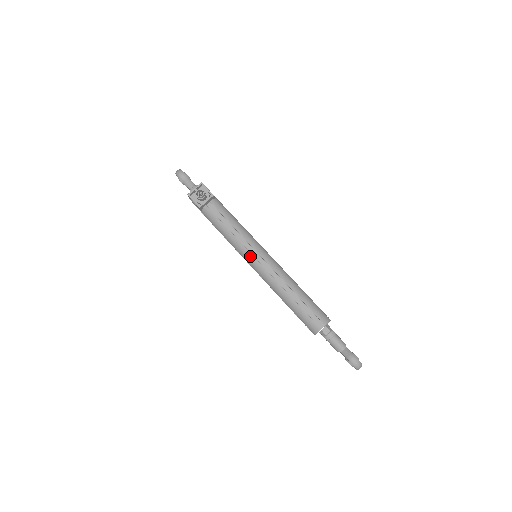
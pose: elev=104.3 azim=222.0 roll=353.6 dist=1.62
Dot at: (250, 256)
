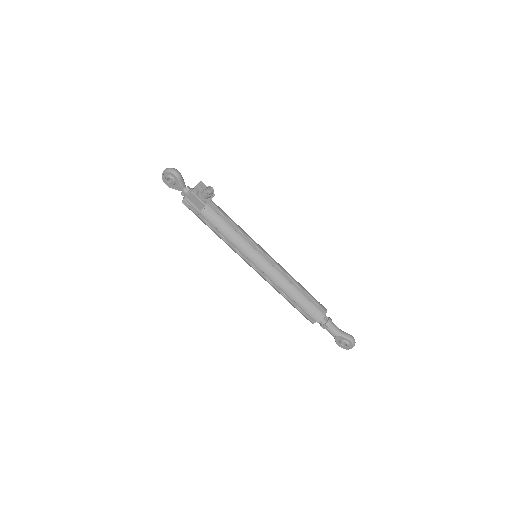
Dot at: (257, 254)
